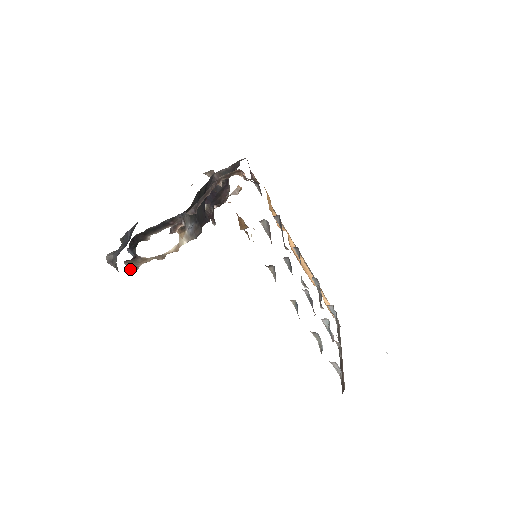
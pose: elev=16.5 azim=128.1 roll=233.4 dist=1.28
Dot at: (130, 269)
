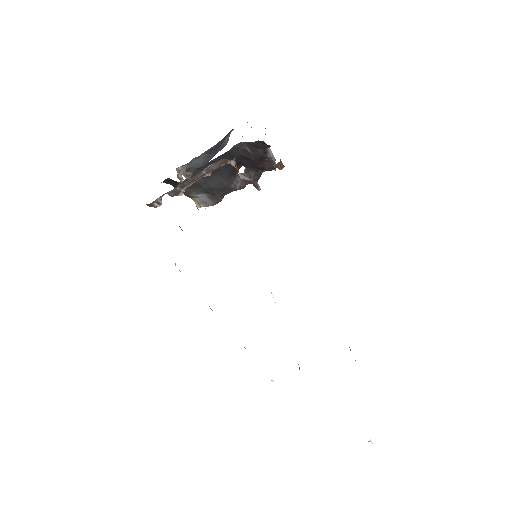
Dot at: occluded
